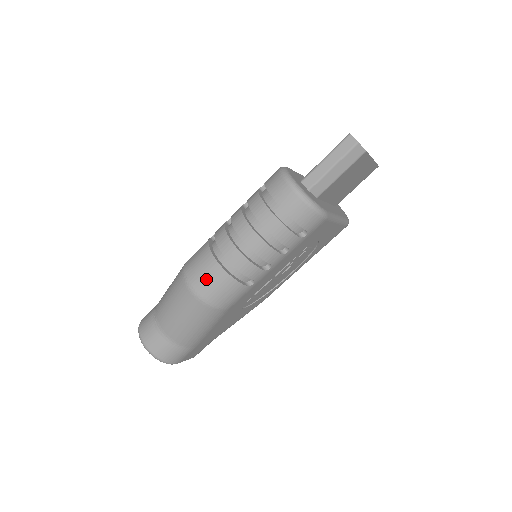
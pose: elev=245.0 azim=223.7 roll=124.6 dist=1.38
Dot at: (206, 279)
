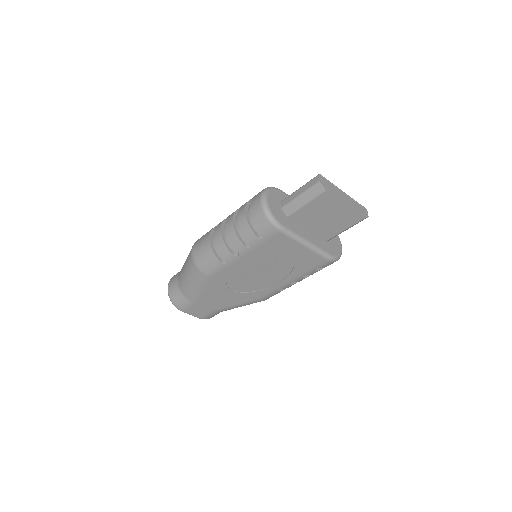
Dot at: (200, 246)
